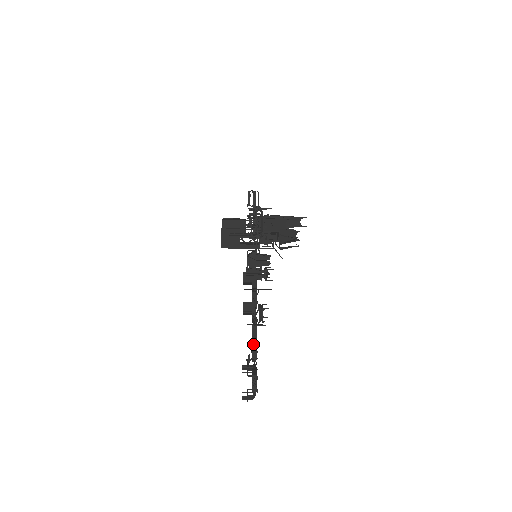
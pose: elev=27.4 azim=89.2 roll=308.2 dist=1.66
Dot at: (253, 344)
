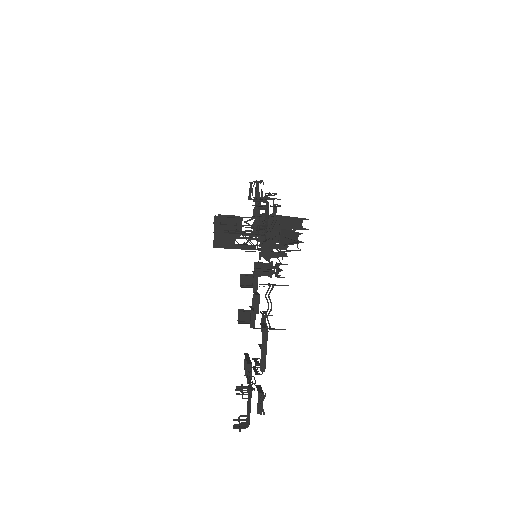
Dot at: (262, 353)
